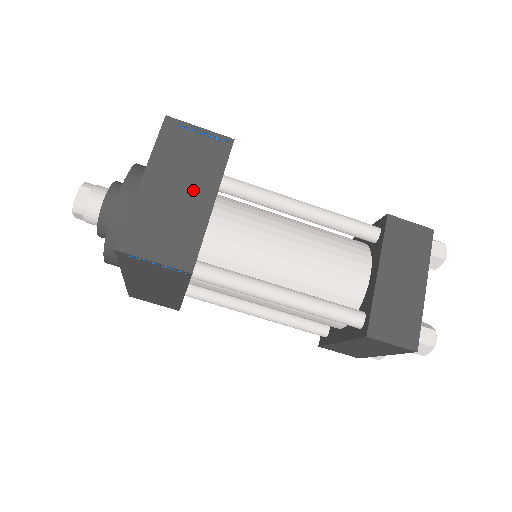
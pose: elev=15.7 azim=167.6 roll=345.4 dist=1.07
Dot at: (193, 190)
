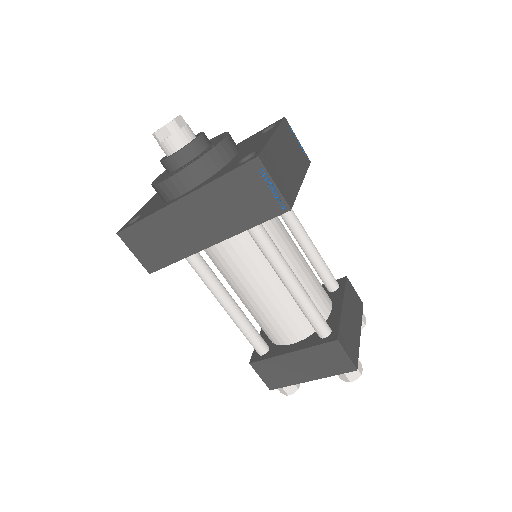
Dot at: (294, 166)
